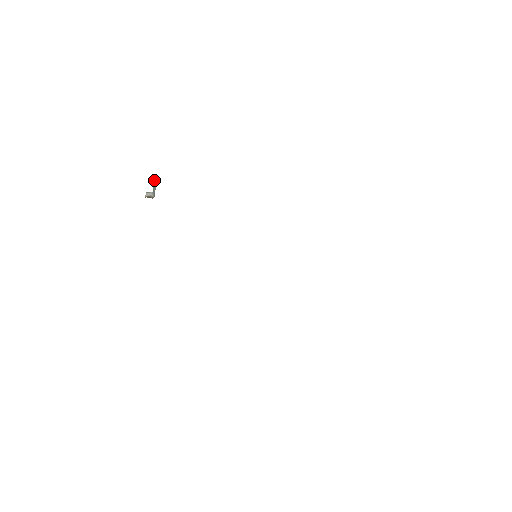
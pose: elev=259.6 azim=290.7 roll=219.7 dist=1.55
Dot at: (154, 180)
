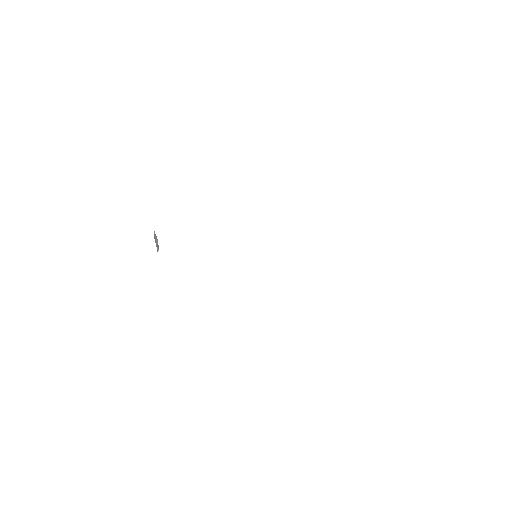
Dot at: (155, 236)
